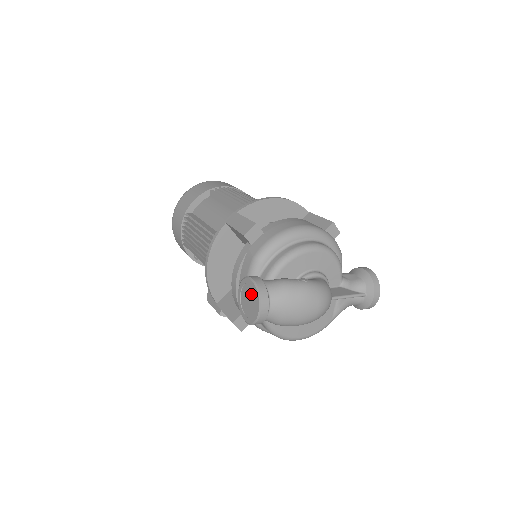
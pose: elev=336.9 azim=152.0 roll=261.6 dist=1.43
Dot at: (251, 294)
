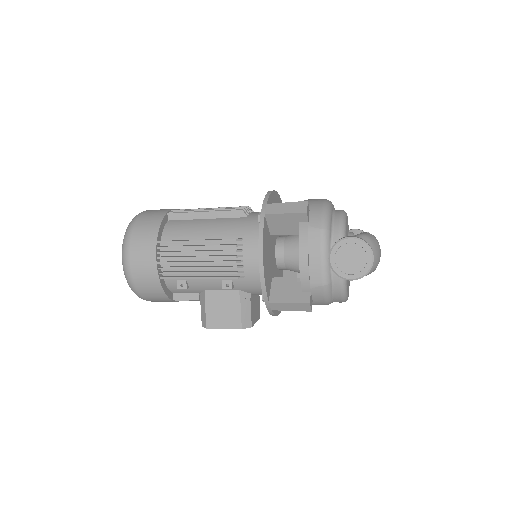
Dot at: (354, 251)
